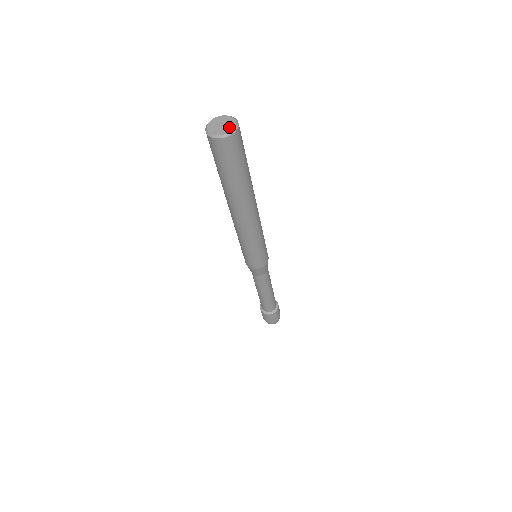
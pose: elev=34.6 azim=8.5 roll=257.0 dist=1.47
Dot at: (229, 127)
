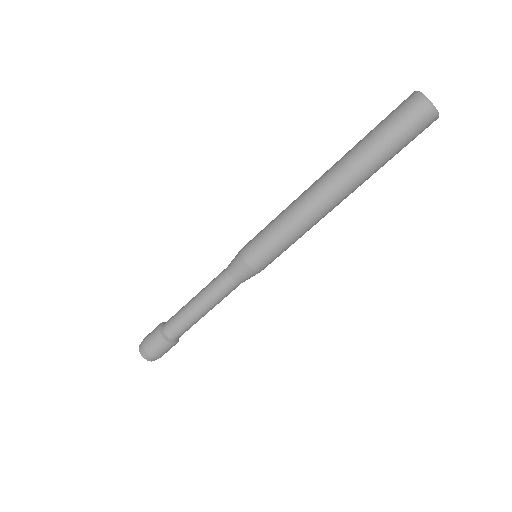
Dot at: (435, 107)
